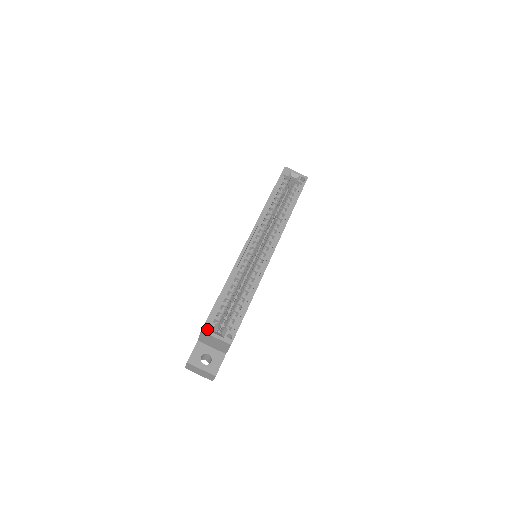
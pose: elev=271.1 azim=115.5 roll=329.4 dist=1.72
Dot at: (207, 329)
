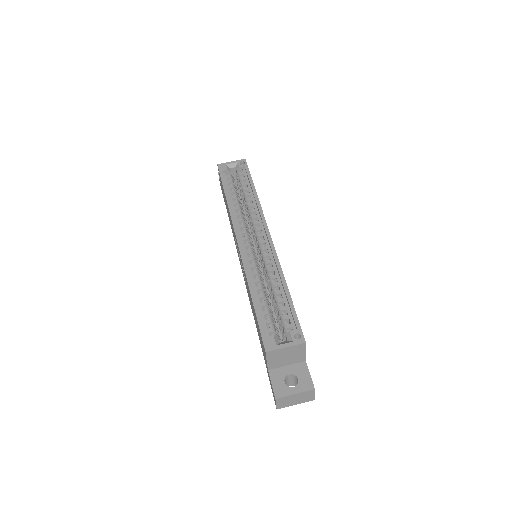
Dot at: (270, 346)
